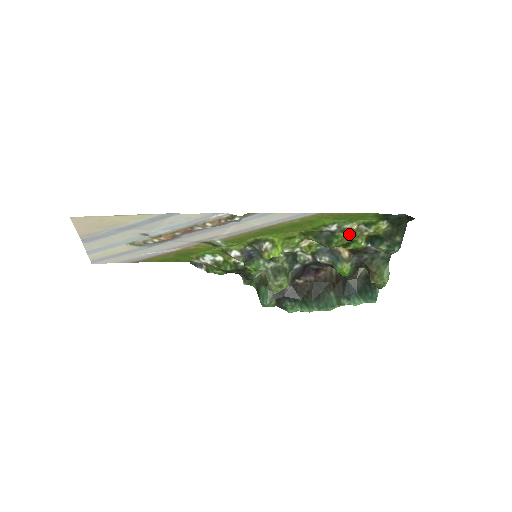
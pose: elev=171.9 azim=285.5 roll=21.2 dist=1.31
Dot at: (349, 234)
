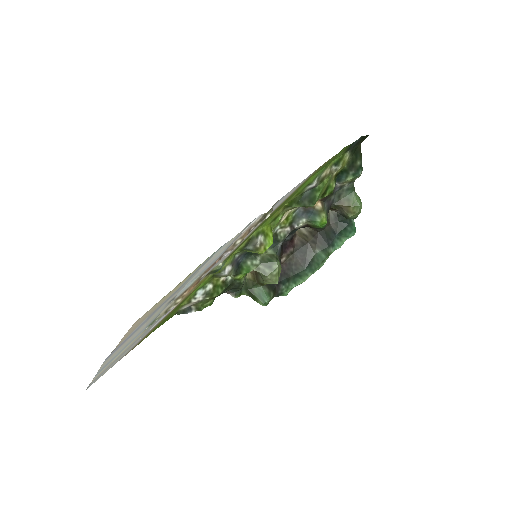
Dot at: (325, 182)
